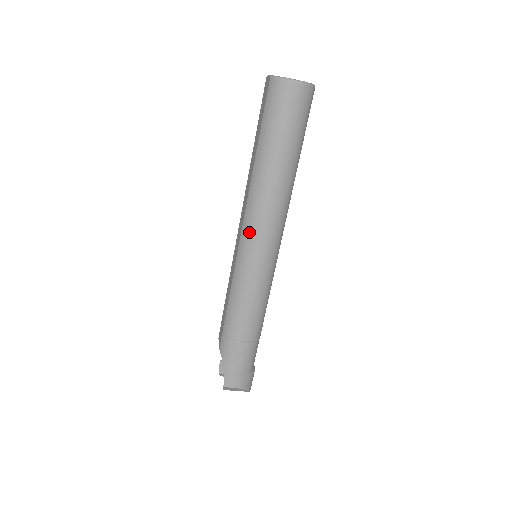
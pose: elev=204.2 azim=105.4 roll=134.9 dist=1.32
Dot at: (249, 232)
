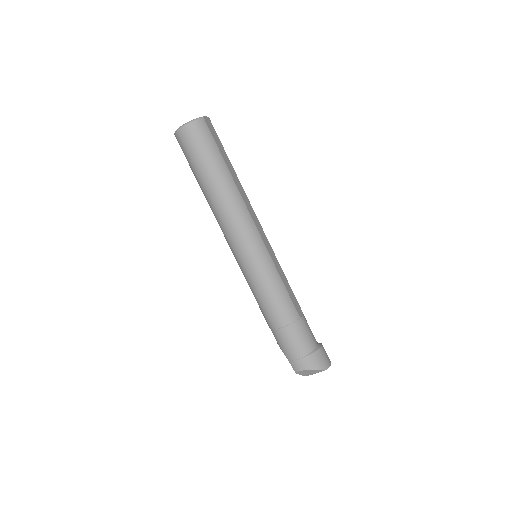
Dot at: (229, 242)
